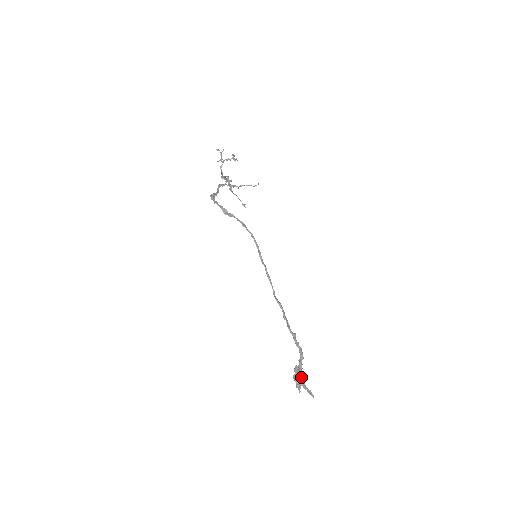
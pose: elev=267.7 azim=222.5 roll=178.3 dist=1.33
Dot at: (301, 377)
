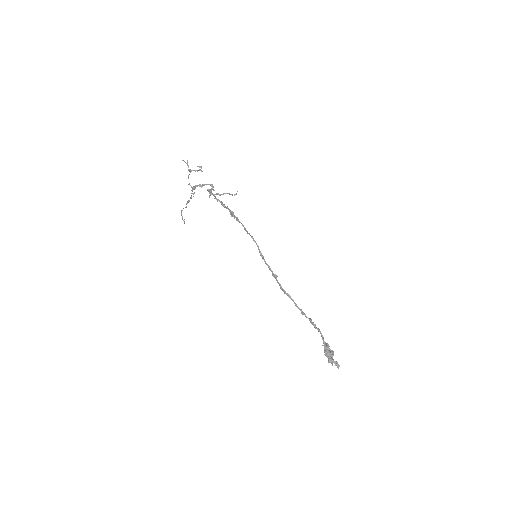
Dot at: (333, 351)
